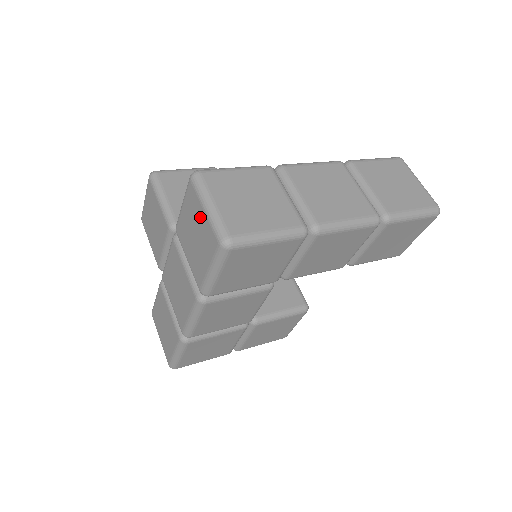
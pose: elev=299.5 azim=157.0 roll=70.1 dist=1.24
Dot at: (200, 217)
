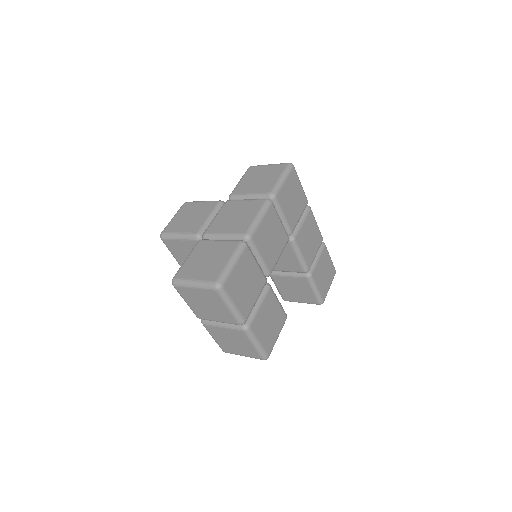
Dot at: (265, 169)
